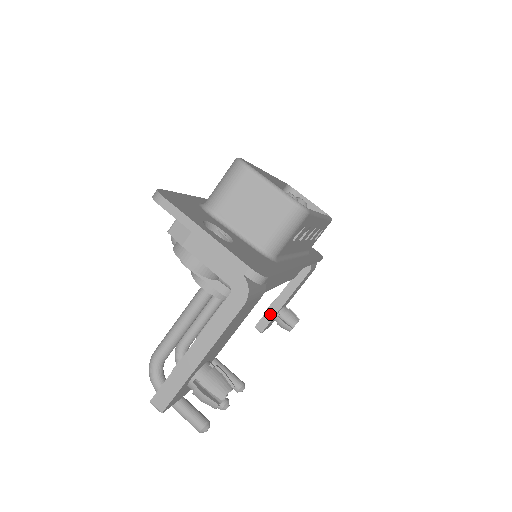
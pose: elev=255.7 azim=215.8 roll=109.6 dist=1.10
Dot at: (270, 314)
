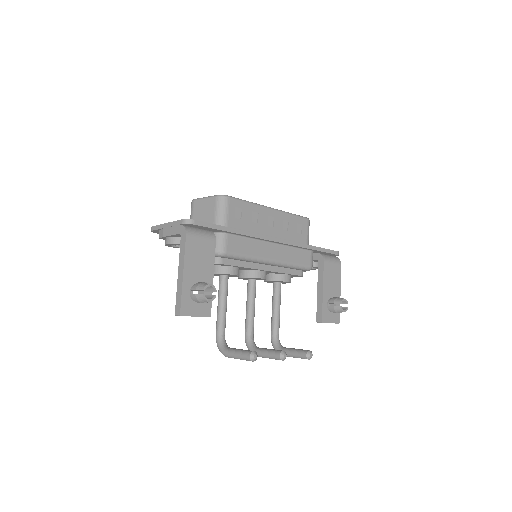
Dot at: (319, 306)
